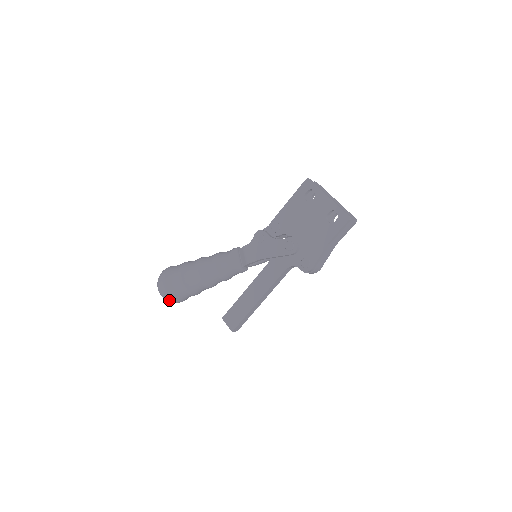
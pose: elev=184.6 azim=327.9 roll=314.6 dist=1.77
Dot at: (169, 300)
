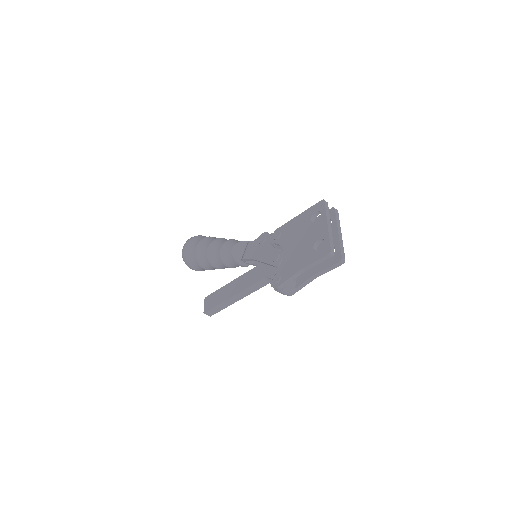
Dot at: (185, 263)
